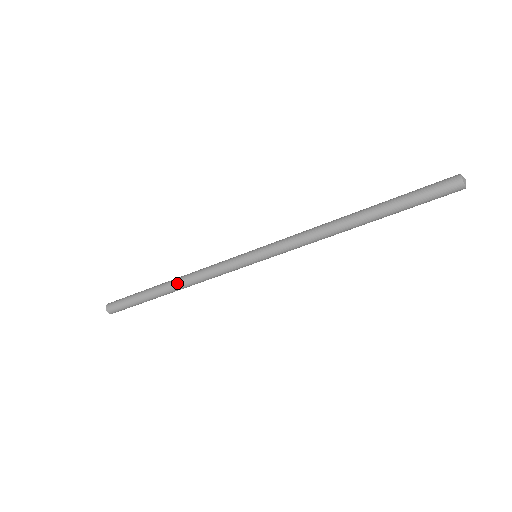
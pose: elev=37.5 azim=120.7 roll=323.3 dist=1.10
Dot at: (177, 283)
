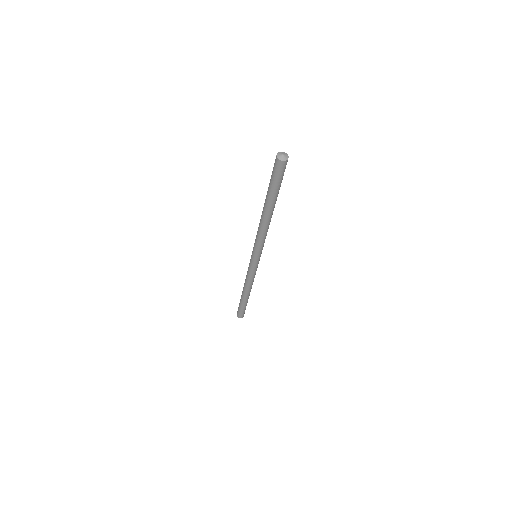
Dot at: (244, 289)
